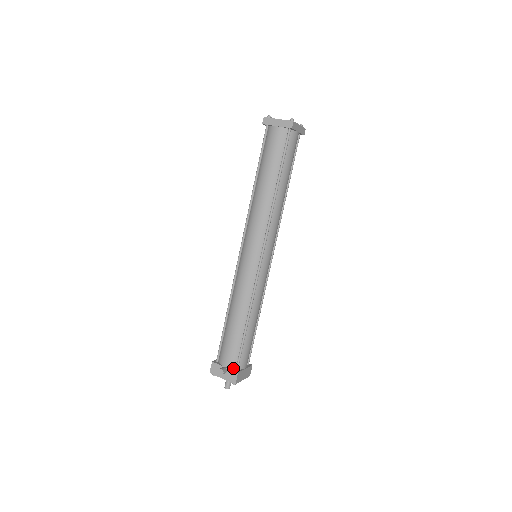
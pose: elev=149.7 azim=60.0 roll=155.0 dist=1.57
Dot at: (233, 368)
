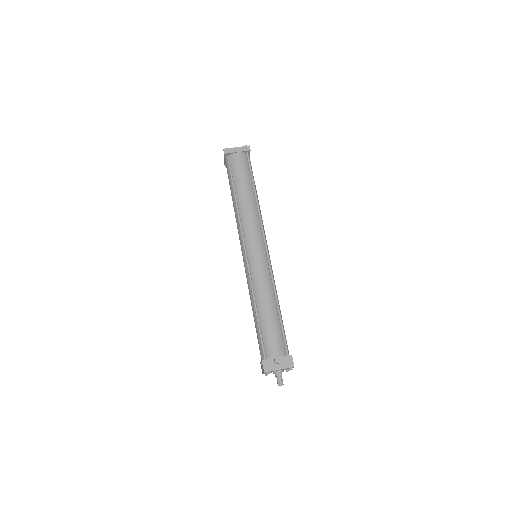
Dot at: (284, 355)
